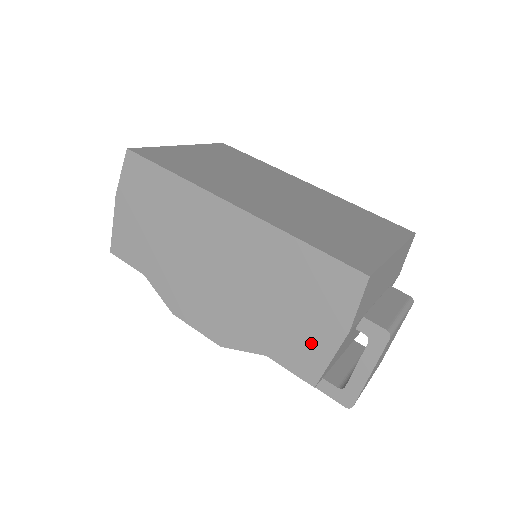
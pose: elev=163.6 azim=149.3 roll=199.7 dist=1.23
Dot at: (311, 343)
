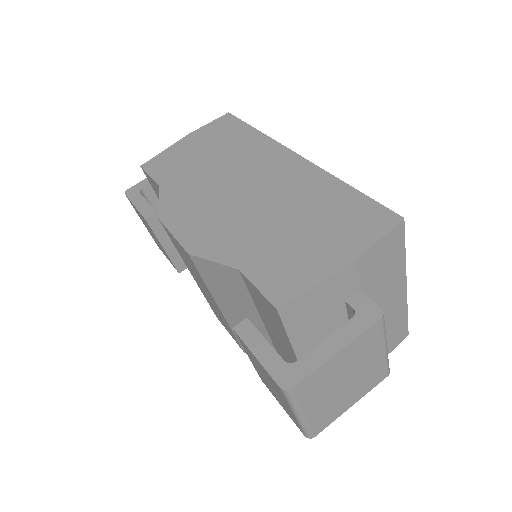
Dot at: (304, 264)
